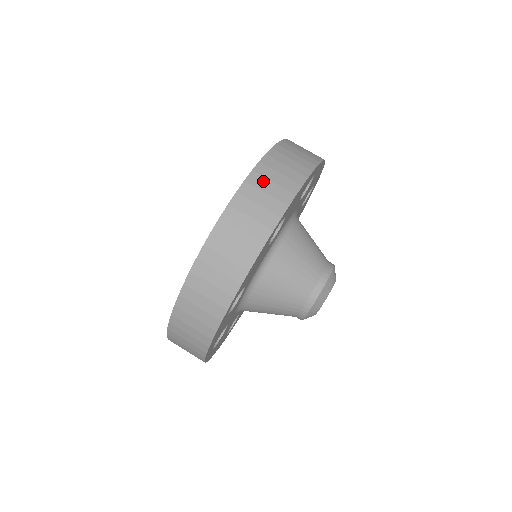
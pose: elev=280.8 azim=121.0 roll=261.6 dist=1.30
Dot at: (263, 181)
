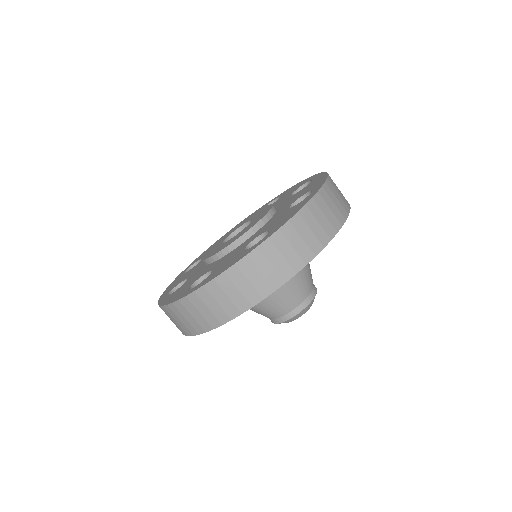
Dot at: (334, 189)
